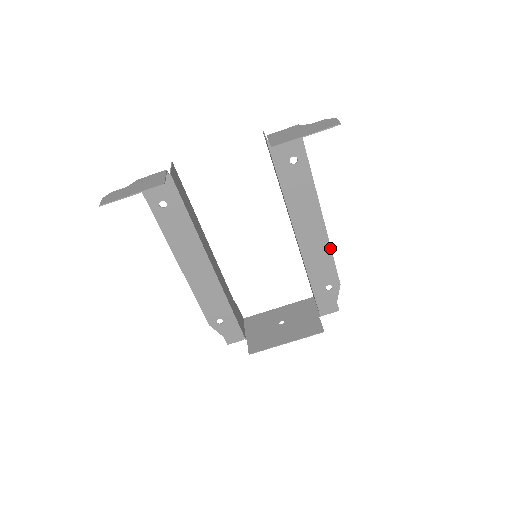
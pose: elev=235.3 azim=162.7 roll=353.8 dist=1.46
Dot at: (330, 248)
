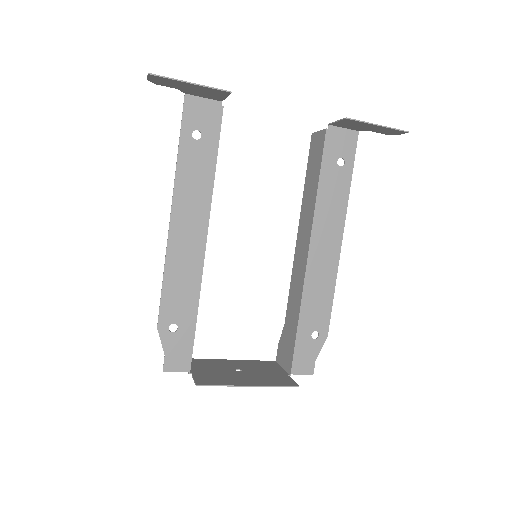
Dot at: (335, 282)
